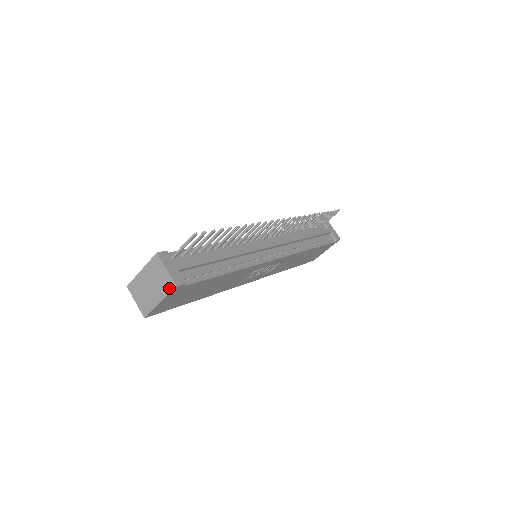
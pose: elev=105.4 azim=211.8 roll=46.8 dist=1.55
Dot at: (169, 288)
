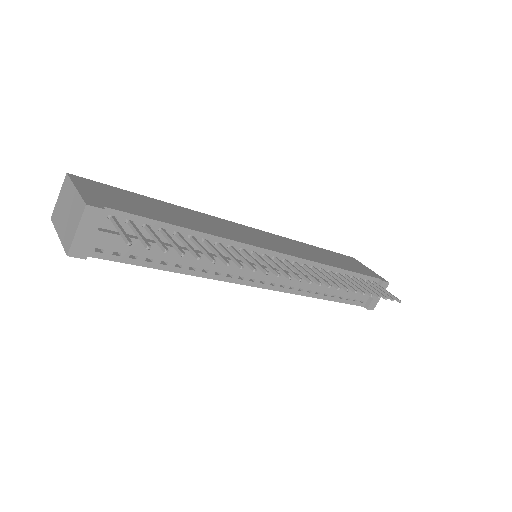
Dot at: (66, 244)
